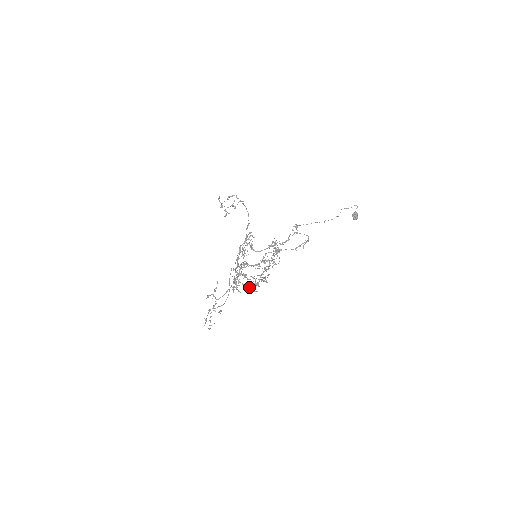
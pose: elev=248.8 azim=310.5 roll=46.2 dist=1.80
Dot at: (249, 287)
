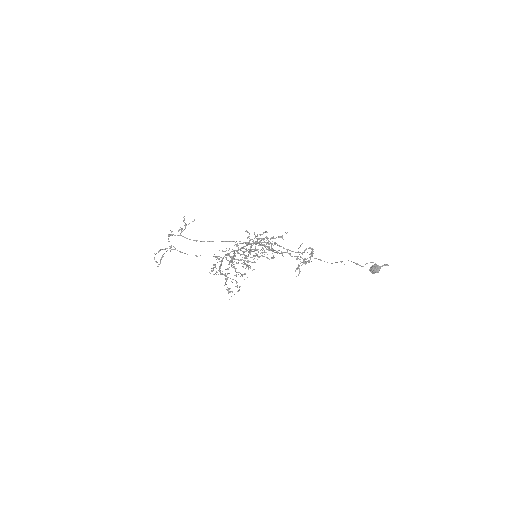
Dot at: (226, 278)
